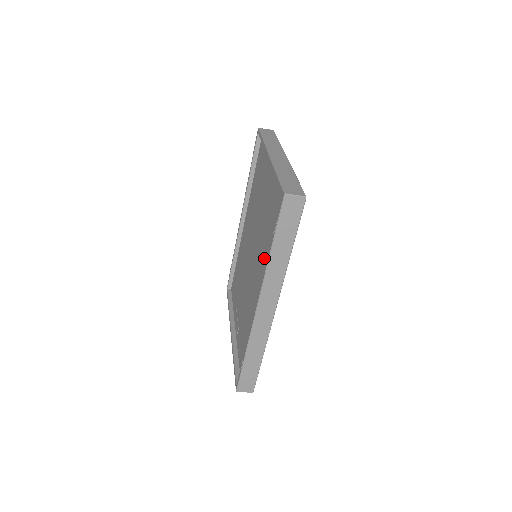
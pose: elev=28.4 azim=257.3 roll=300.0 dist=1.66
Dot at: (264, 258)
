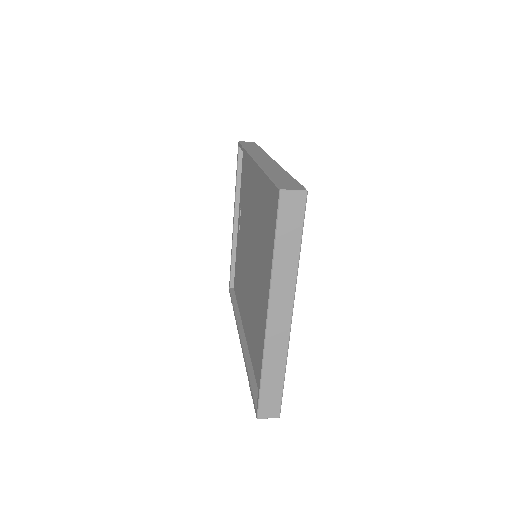
Dot at: (251, 326)
